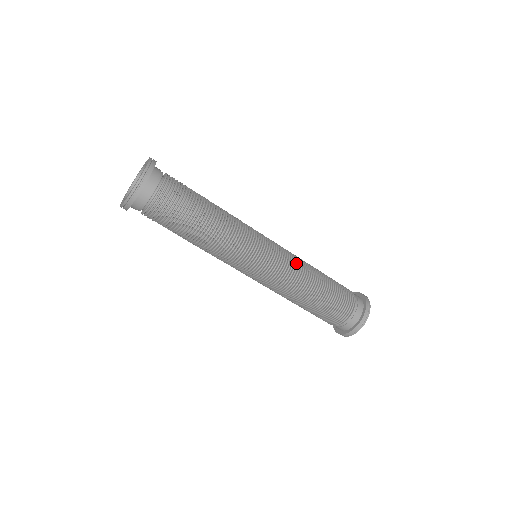
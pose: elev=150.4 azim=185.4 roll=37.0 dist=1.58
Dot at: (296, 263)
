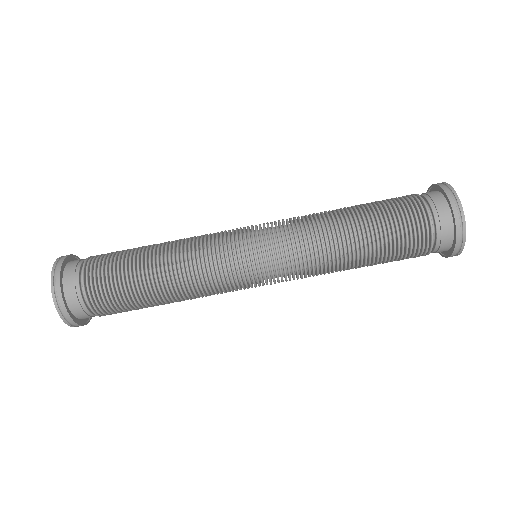
Dot at: (307, 243)
